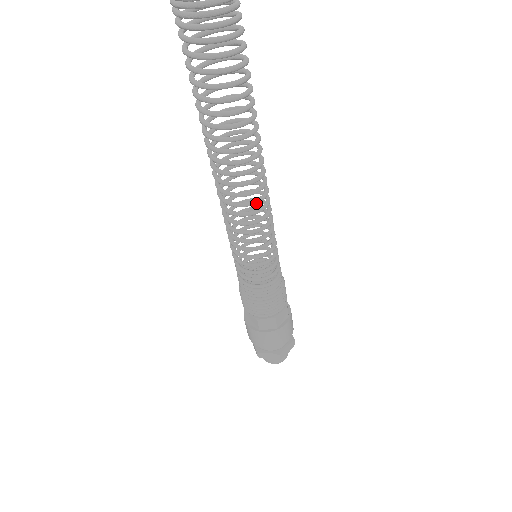
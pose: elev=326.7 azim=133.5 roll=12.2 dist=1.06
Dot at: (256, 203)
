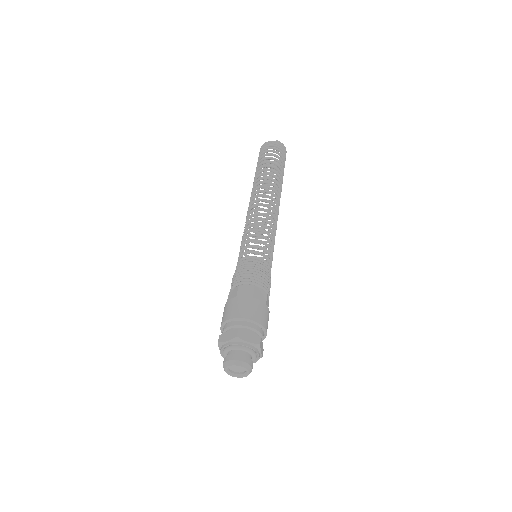
Dot at: occluded
